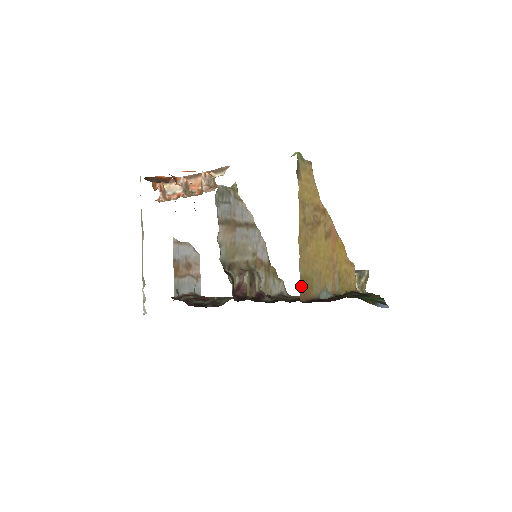
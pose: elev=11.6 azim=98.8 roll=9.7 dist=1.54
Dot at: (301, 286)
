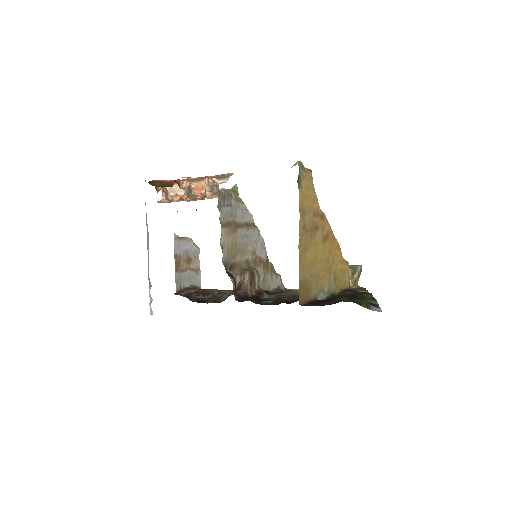
Dot at: (300, 290)
